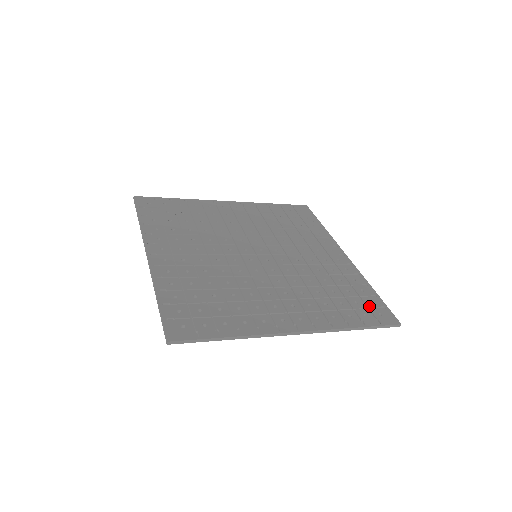
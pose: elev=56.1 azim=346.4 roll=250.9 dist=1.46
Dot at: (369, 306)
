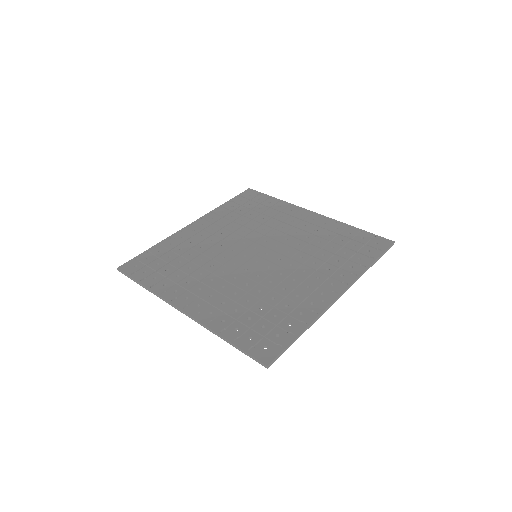
Dot at: (364, 242)
